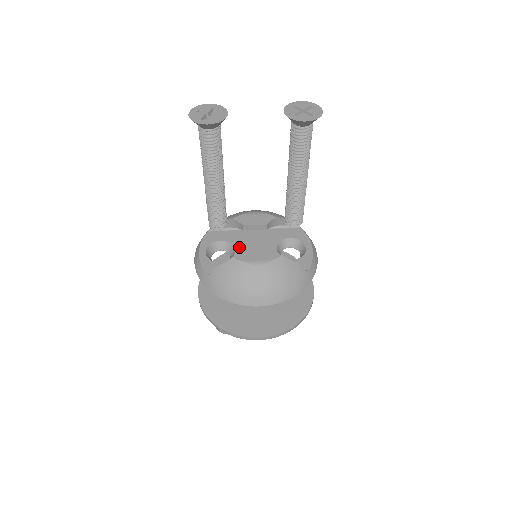
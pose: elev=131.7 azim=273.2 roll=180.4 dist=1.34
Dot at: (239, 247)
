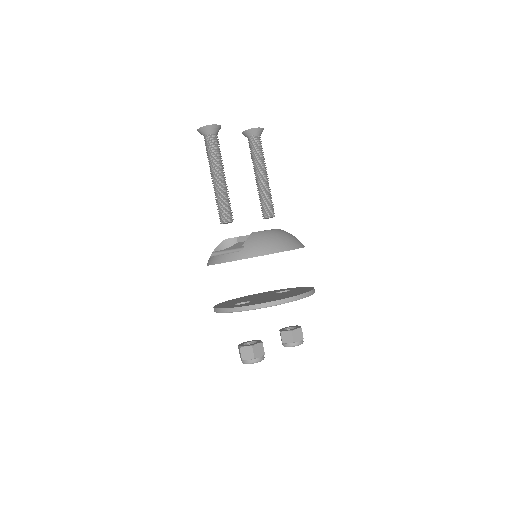
Dot at: occluded
